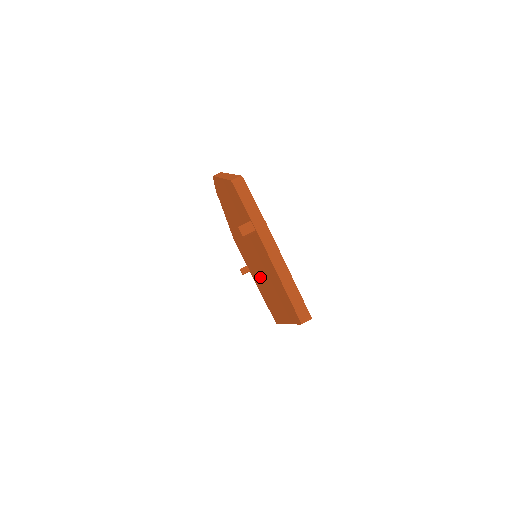
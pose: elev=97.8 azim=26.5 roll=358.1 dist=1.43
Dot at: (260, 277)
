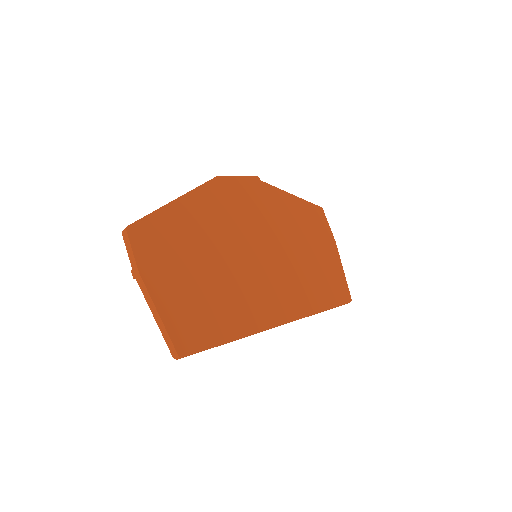
Dot at: occluded
